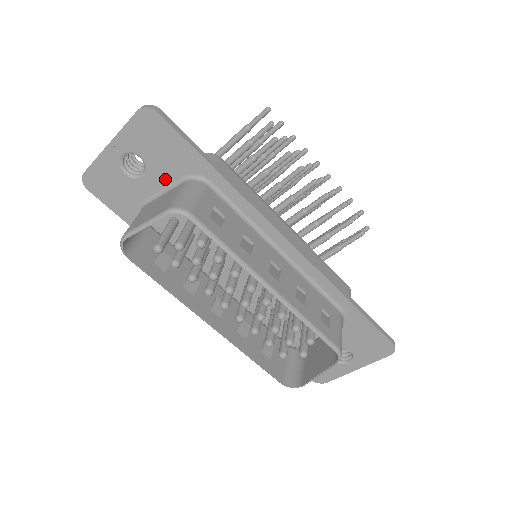
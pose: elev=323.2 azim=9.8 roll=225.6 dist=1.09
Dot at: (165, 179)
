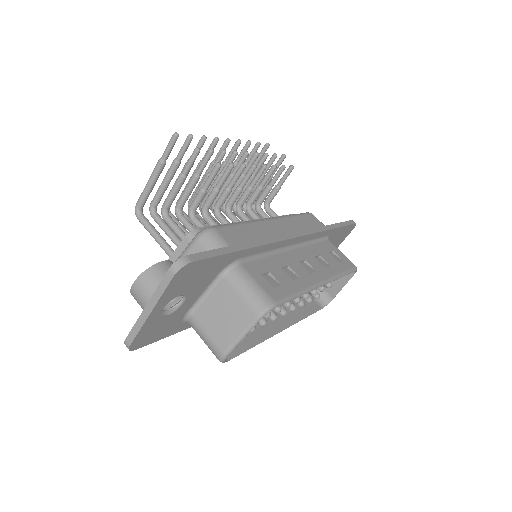
Dot at: (203, 288)
